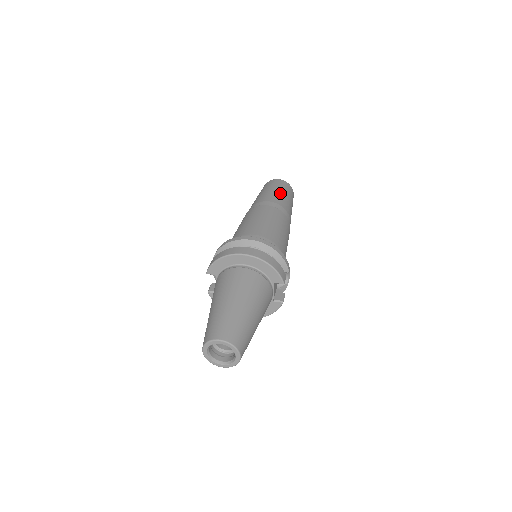
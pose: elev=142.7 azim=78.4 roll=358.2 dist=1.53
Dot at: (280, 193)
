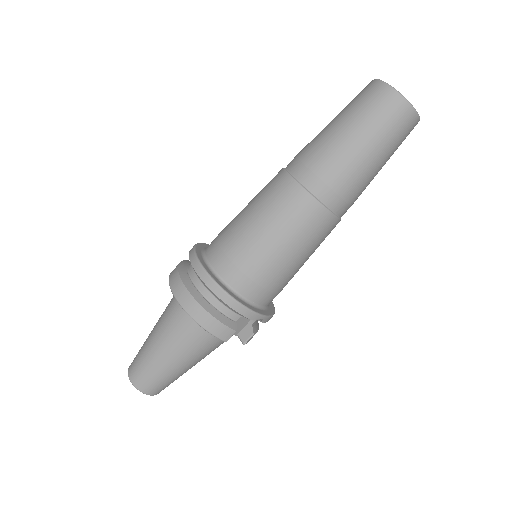
Dot at: (348, 140)
